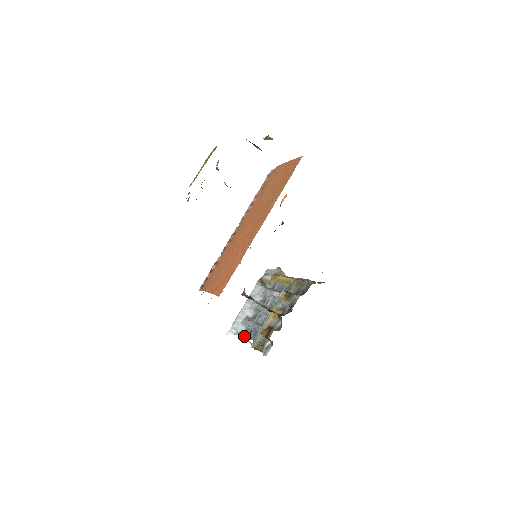
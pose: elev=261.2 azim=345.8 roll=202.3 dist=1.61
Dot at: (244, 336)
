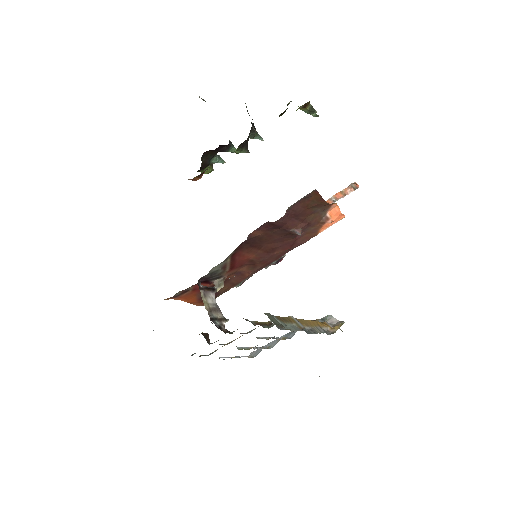
Dot at: occluded
